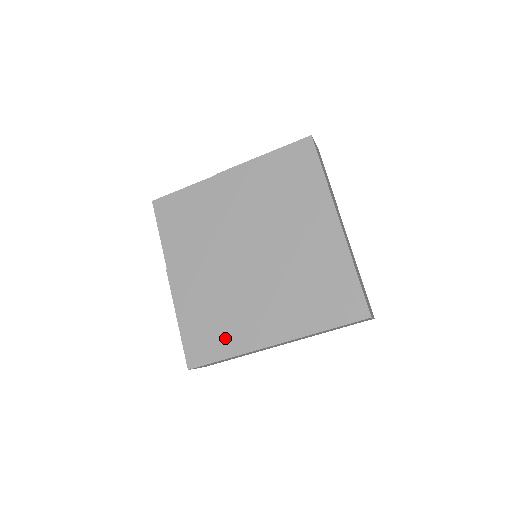
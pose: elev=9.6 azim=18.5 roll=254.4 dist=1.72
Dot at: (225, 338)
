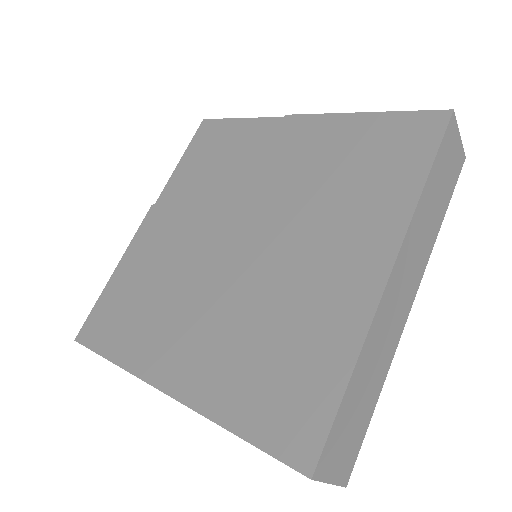
Dot at: (130, 333)
